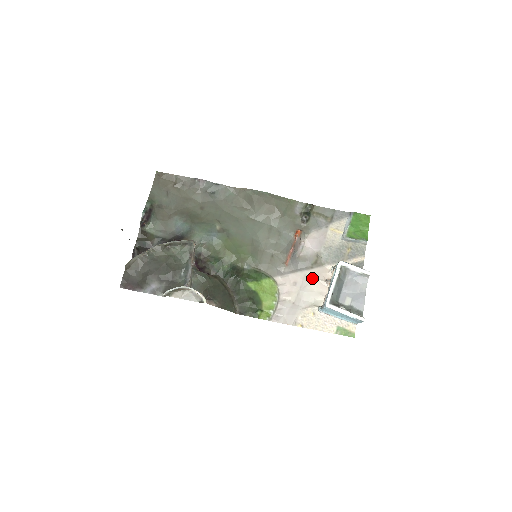
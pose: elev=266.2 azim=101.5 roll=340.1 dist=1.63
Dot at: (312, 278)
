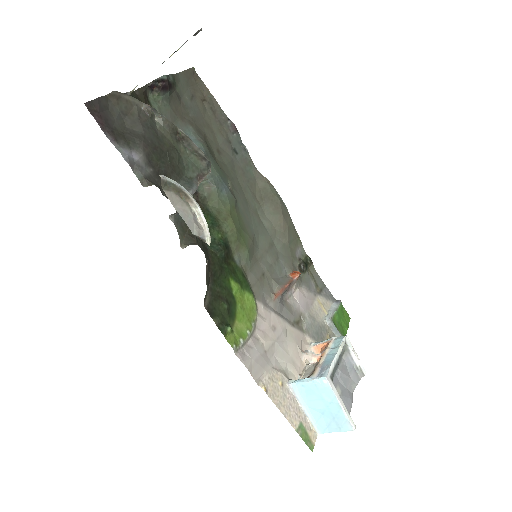
Dot at: (291, 337)
